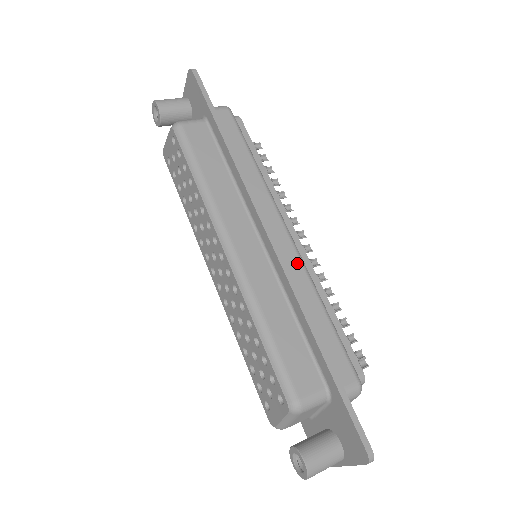
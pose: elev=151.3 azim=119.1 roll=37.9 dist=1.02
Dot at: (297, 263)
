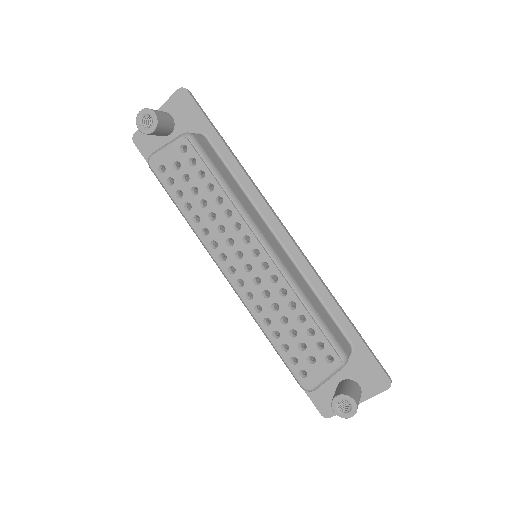
Dot at: occluded
